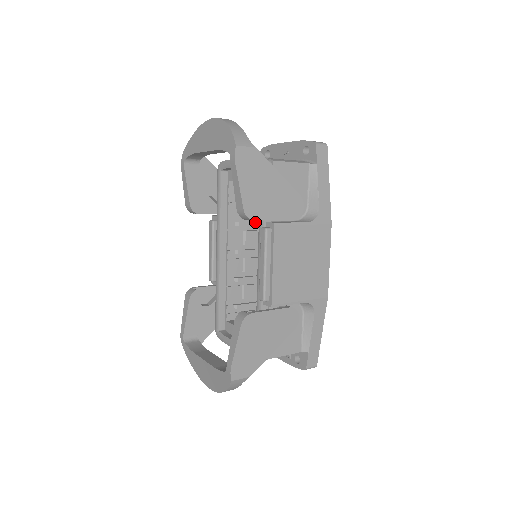
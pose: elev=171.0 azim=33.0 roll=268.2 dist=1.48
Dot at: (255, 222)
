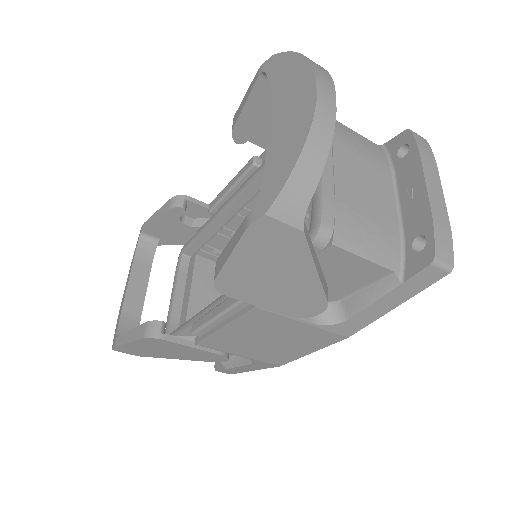
Dot at: occluded
